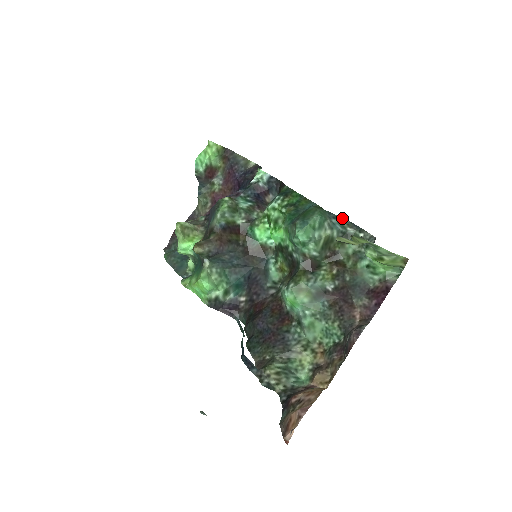
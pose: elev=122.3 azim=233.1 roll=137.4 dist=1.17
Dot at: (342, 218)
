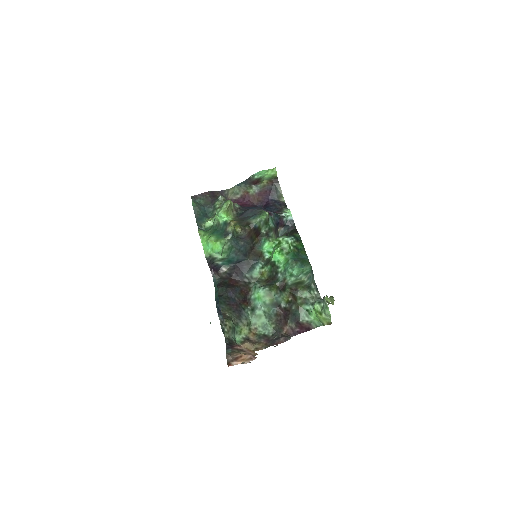
Dot at: occluded
